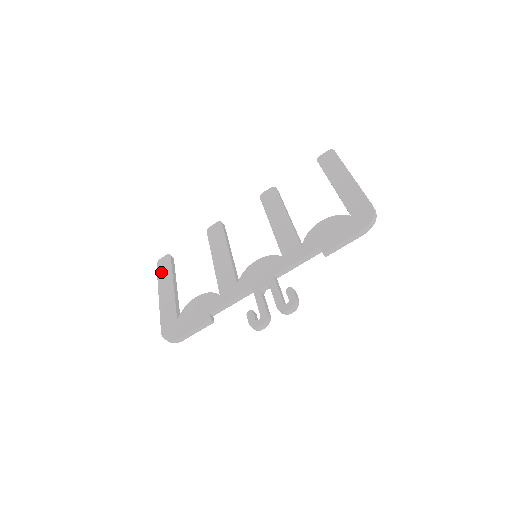
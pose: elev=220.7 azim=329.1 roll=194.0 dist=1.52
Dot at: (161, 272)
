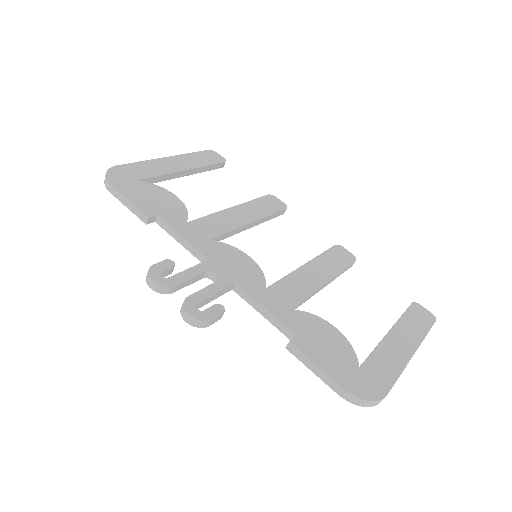
Dot at: (200, 155)
